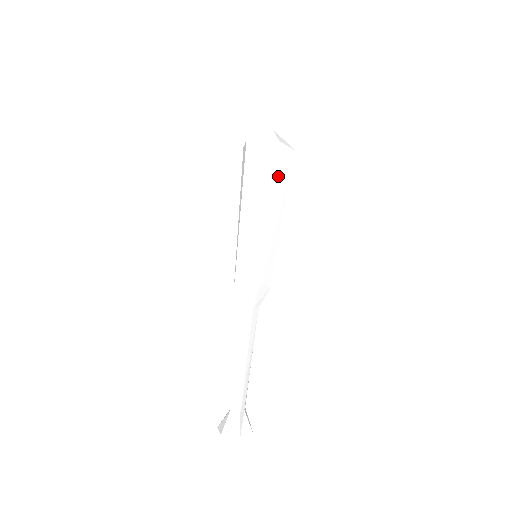
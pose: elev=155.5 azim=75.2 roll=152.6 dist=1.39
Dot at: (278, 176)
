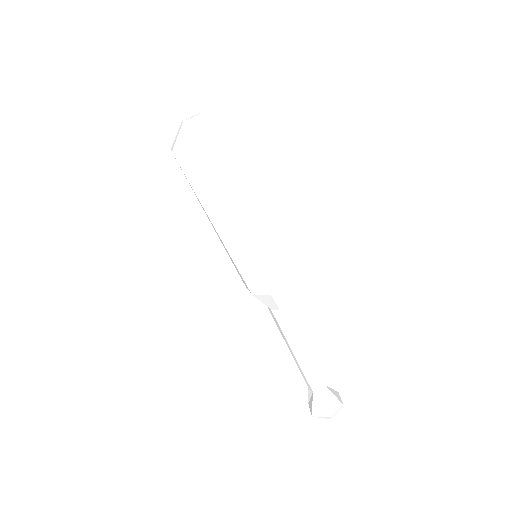
Dot at: occluded
